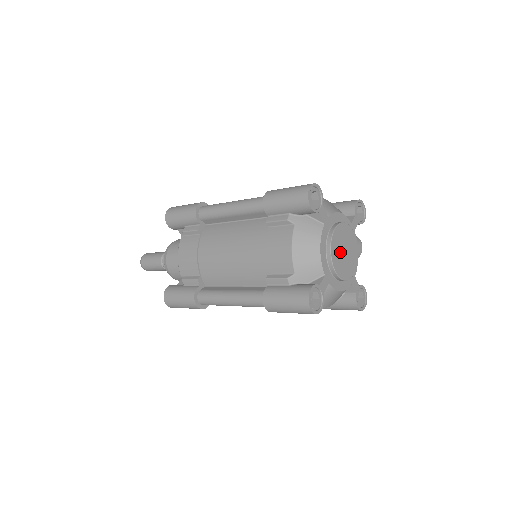
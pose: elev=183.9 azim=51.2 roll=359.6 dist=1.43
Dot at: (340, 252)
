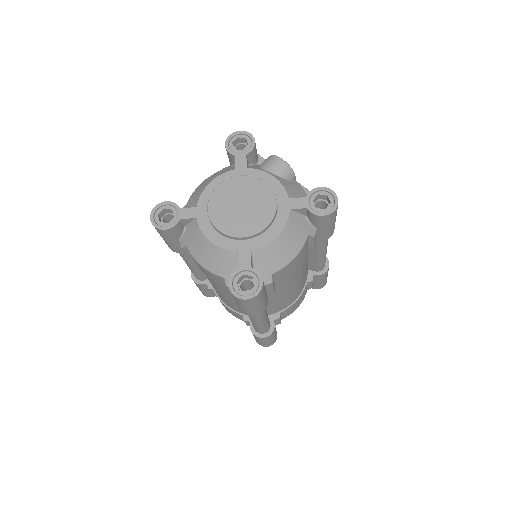
Dot at: (235, 215)
